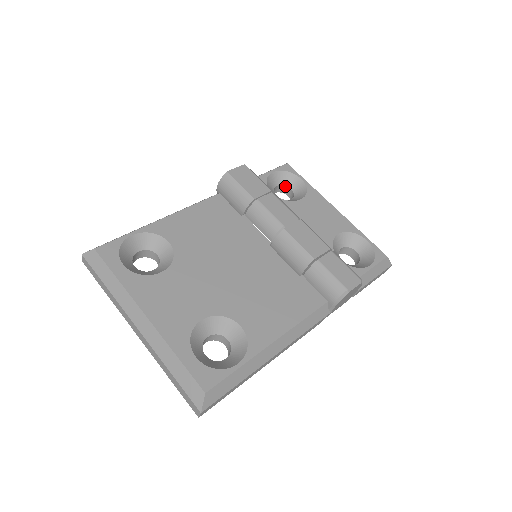
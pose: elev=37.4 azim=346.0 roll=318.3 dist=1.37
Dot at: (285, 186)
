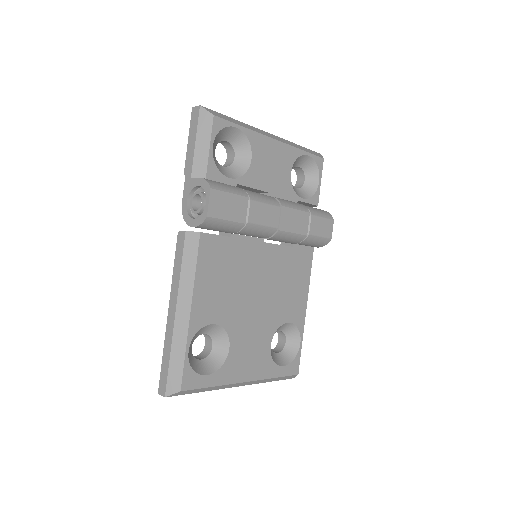
Dot at: occluded
